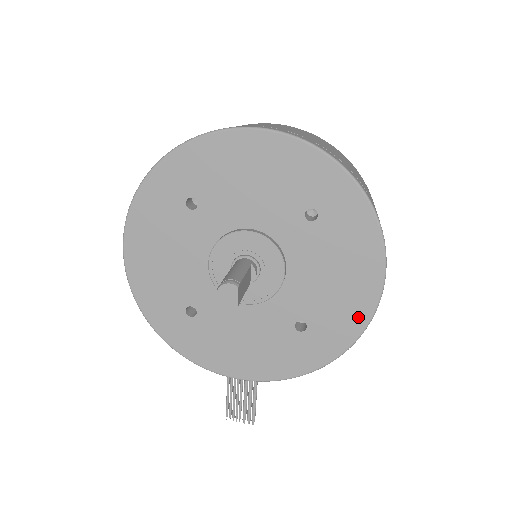
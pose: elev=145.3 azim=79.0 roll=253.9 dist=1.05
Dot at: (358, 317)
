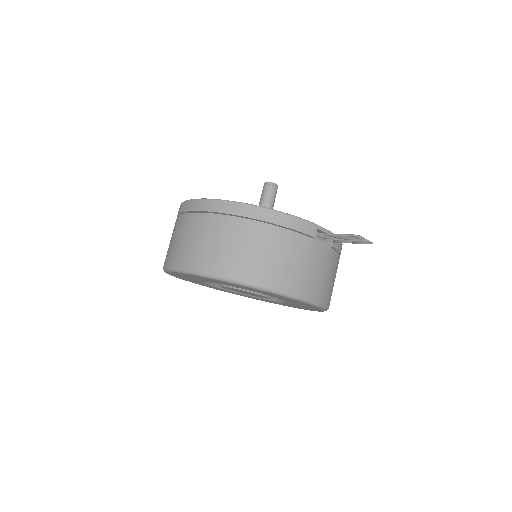
Dot at: occluded
